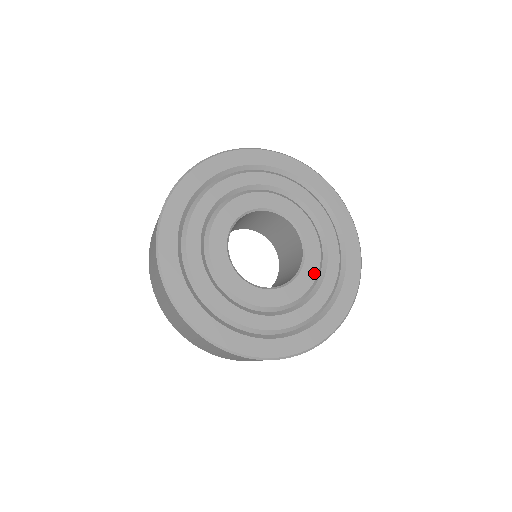
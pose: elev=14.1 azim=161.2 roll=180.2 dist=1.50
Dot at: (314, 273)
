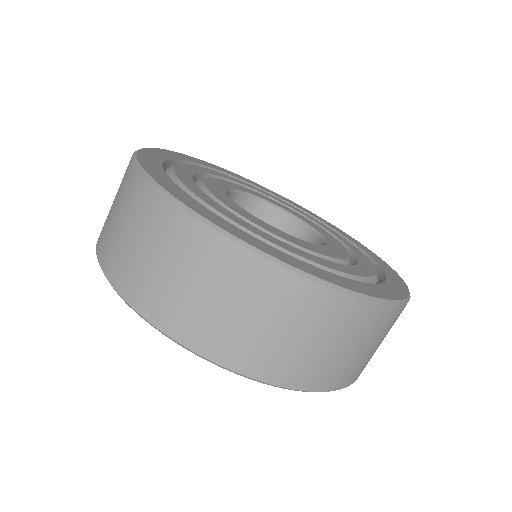
Dot at: (338, 243)
